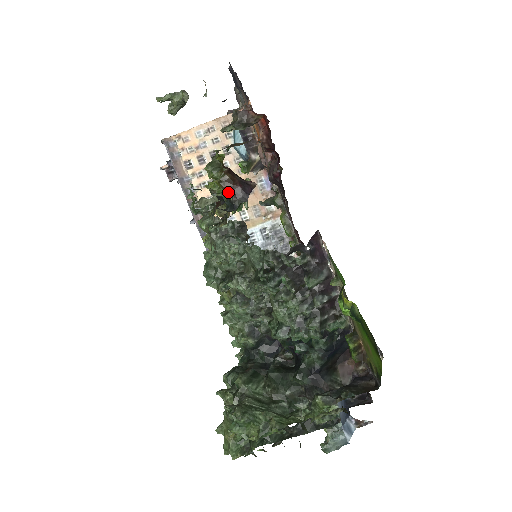
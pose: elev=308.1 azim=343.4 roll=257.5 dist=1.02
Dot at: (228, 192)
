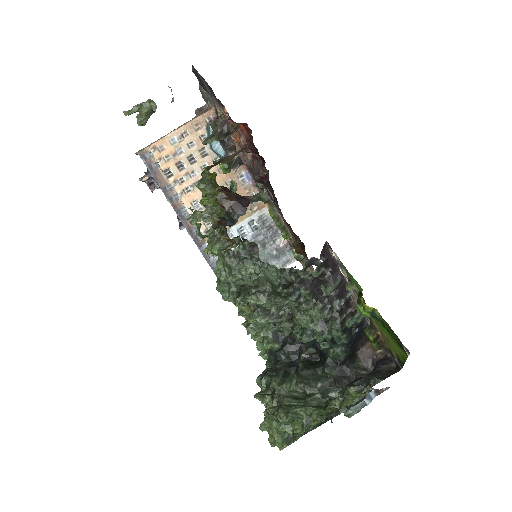
Dot at: (226, 208)
